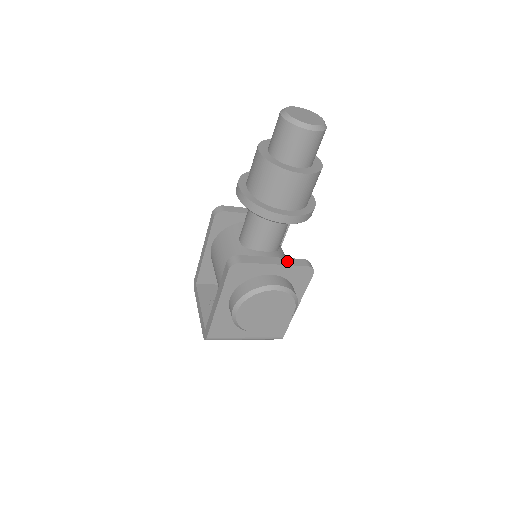
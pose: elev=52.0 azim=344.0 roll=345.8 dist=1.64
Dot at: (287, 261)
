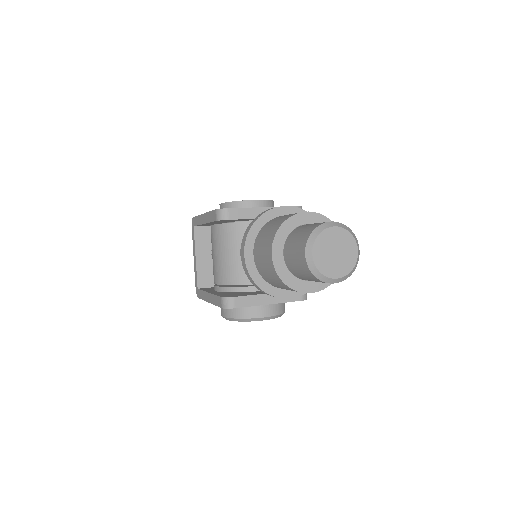
Dot at: occluded
